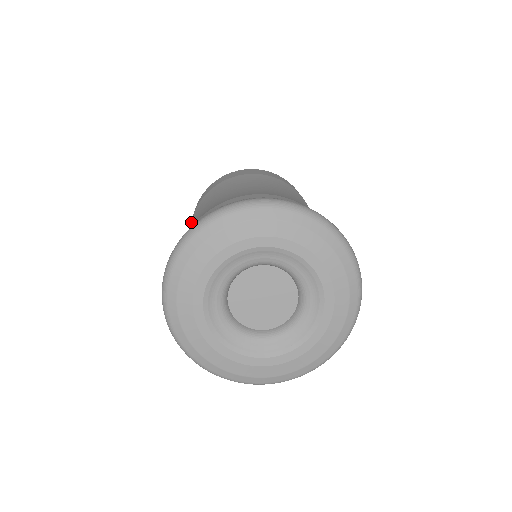
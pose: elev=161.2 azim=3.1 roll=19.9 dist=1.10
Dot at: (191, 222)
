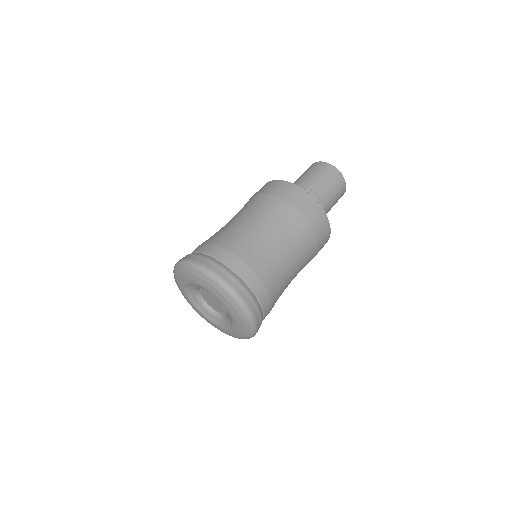
Dot at: occluded
